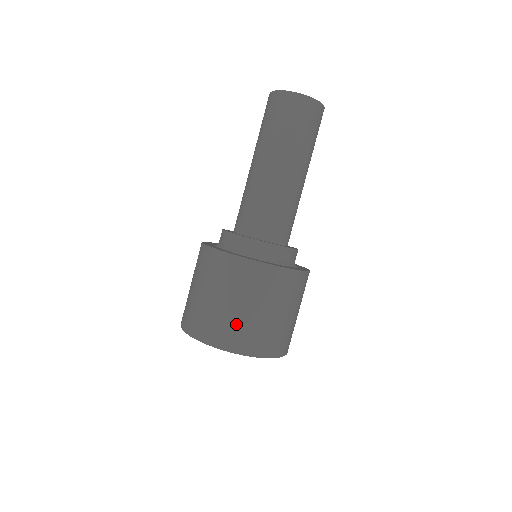
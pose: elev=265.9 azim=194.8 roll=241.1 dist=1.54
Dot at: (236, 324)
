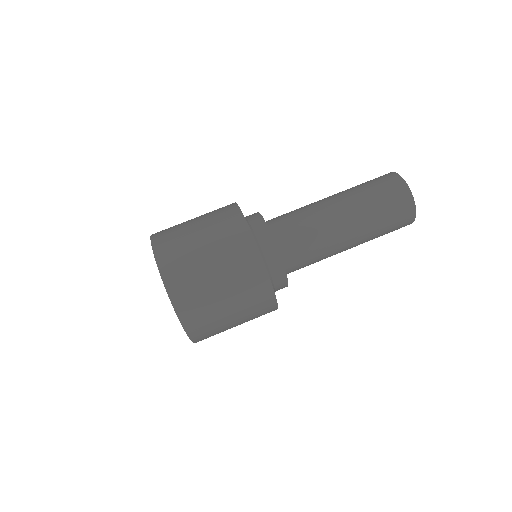
Dot at: (207, 306)
